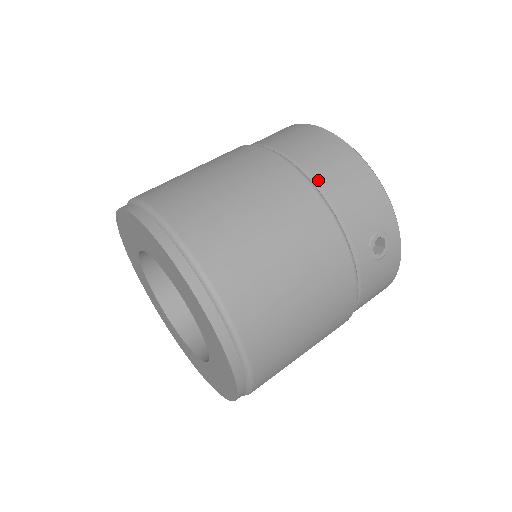
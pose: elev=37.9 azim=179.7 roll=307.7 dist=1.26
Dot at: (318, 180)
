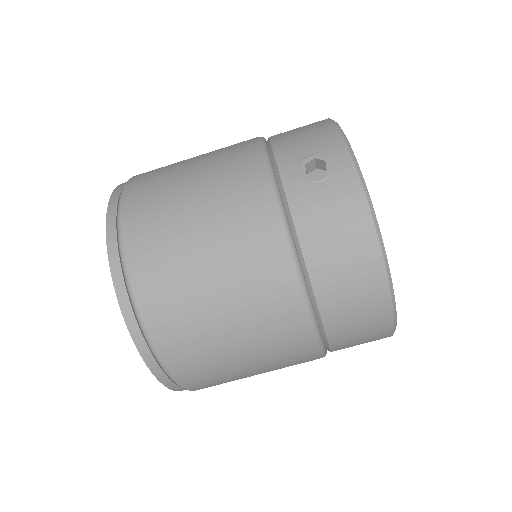
Dot at: (271, 136)
